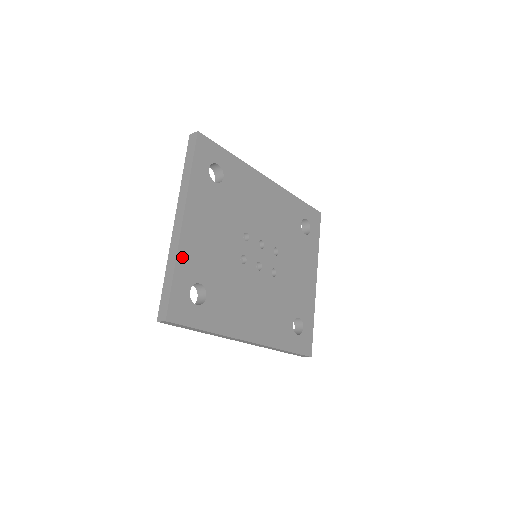
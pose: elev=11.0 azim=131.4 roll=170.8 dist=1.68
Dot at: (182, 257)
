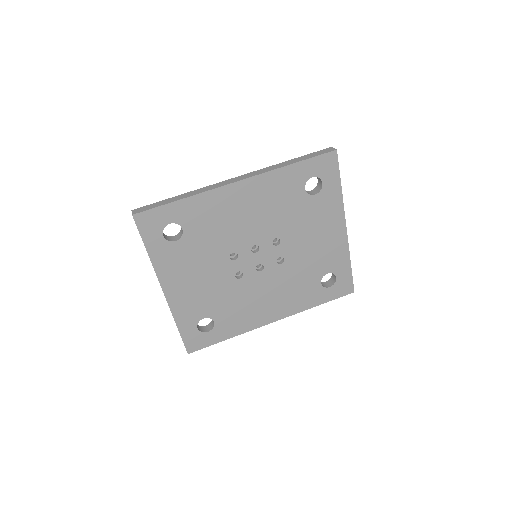
Dot at: (178, 314)
